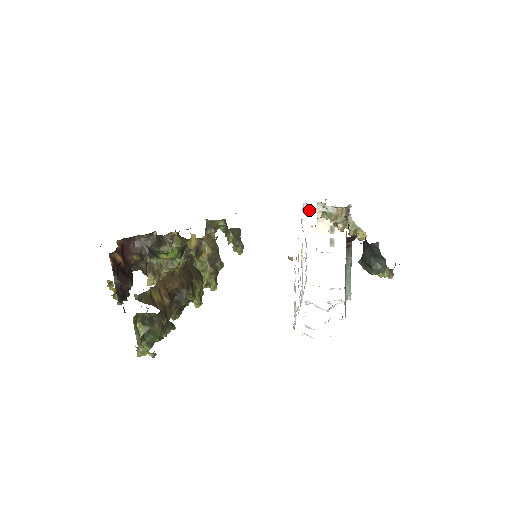
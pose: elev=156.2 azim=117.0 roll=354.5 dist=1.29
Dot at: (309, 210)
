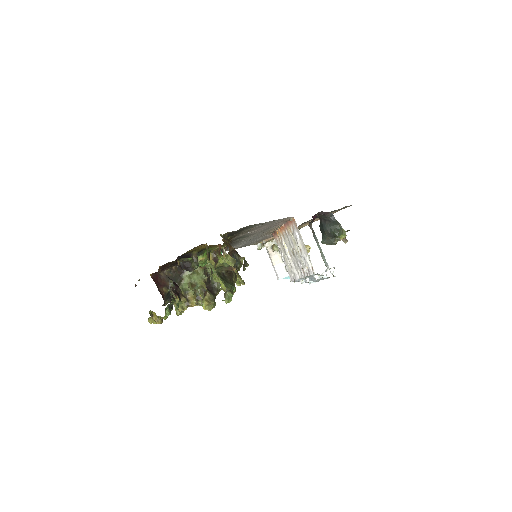
Dot at: (263, 247)
